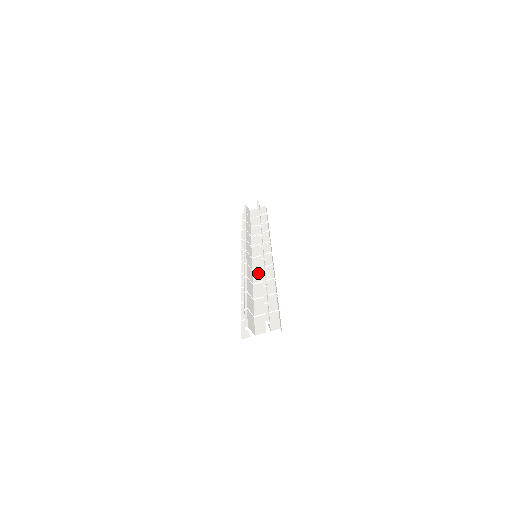
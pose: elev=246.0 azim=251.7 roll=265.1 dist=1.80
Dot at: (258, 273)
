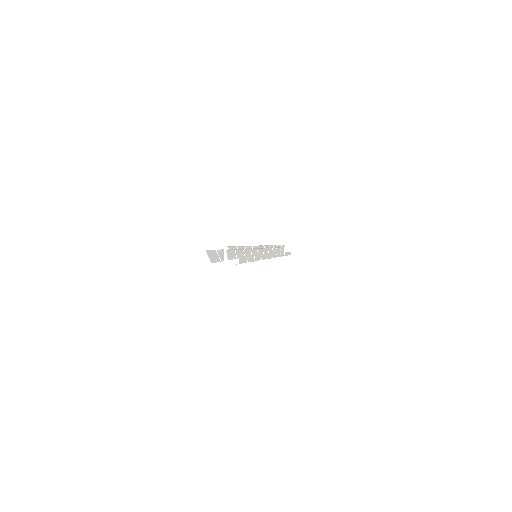
Dot at: occluded
